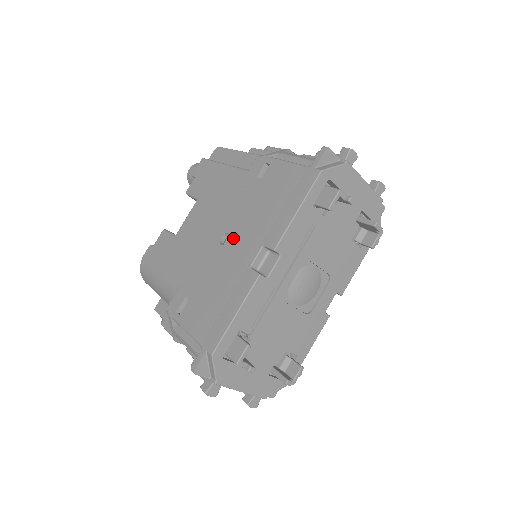
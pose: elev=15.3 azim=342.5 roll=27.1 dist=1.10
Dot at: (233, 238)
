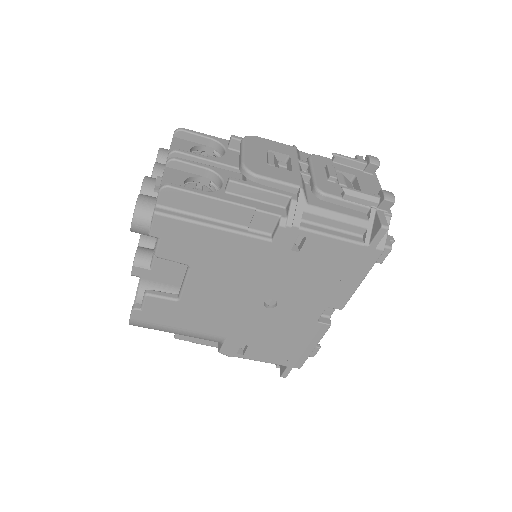
Dot at: (283, 303)
